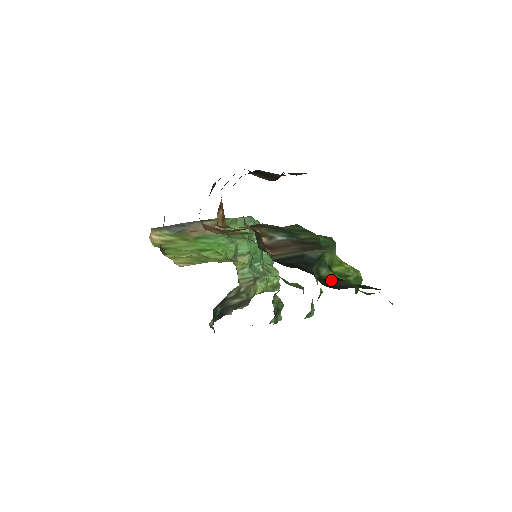
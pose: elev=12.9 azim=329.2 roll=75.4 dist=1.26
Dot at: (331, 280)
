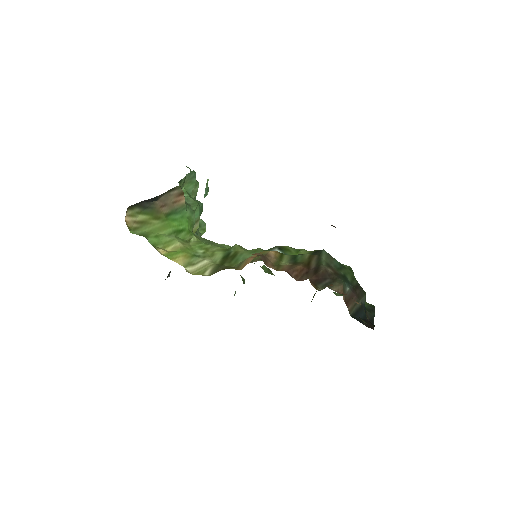
Dot at: occluded
